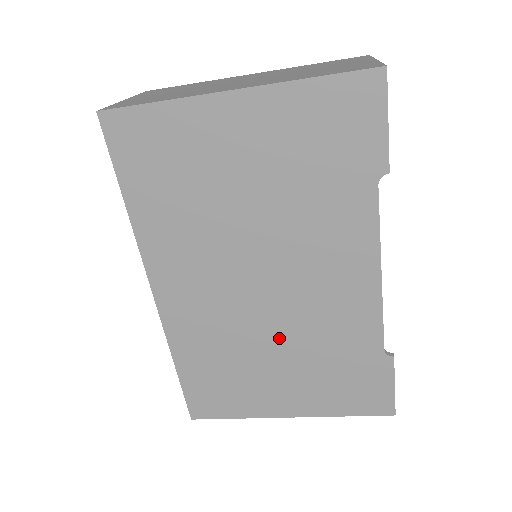
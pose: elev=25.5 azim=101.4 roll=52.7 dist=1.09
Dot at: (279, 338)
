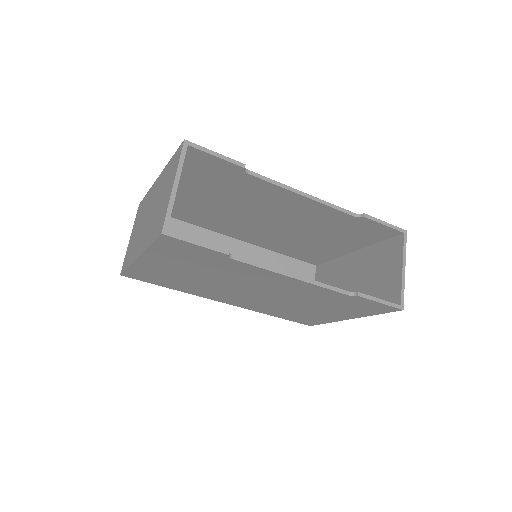
Dot at: (293, 302)
